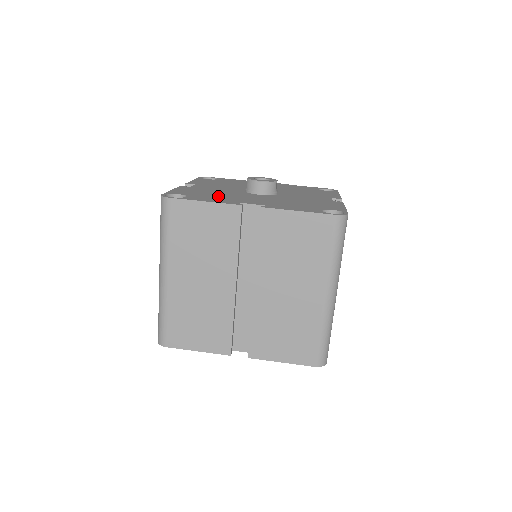
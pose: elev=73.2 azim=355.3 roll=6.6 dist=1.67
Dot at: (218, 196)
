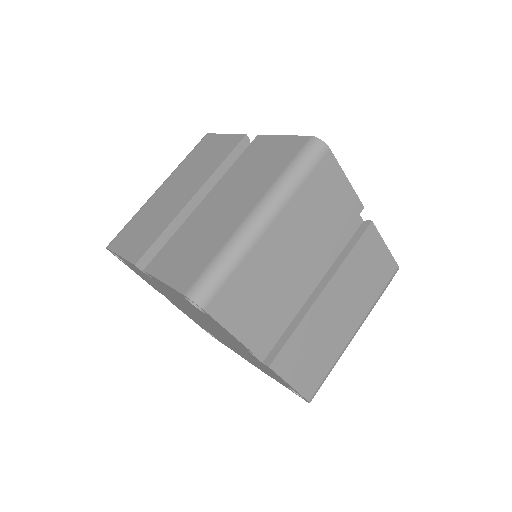
Dot at: occluded
